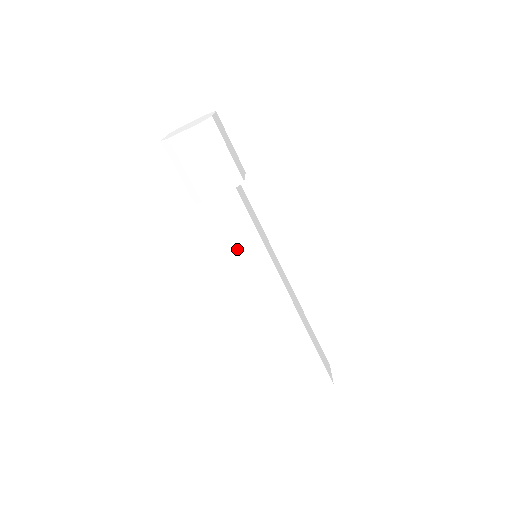
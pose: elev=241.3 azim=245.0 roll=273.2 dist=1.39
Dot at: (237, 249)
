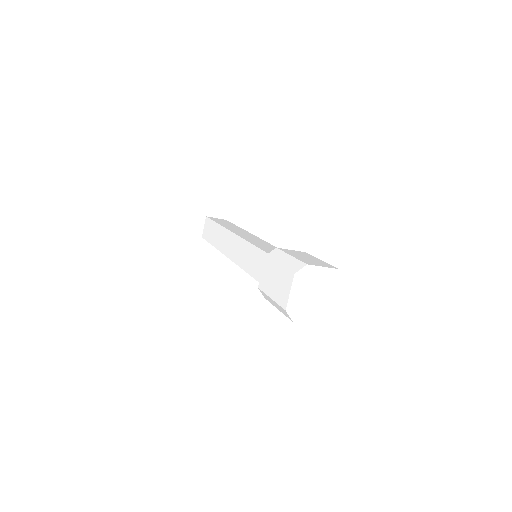
Dot at: occluded
